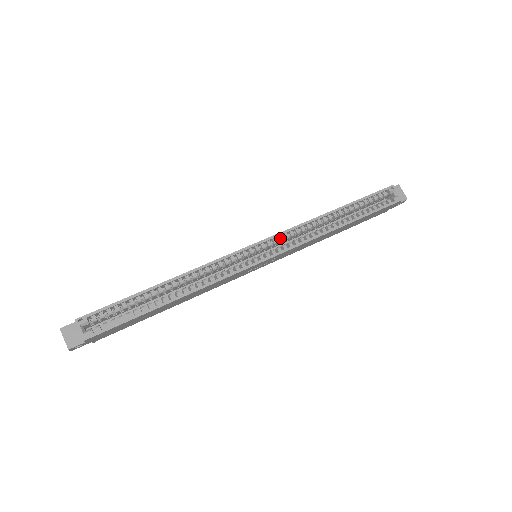
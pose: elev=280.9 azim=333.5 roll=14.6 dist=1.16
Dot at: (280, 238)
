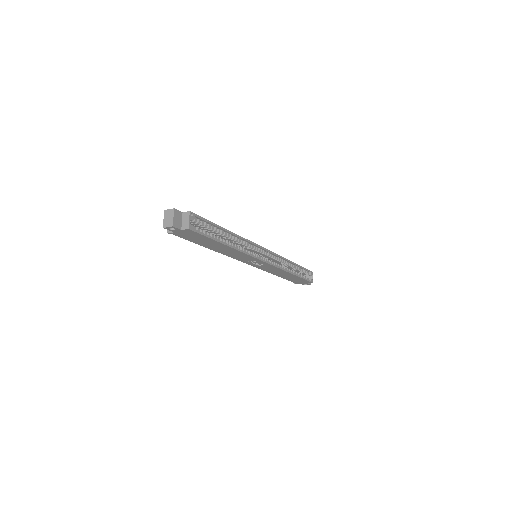
Dot at: (273, 256)
